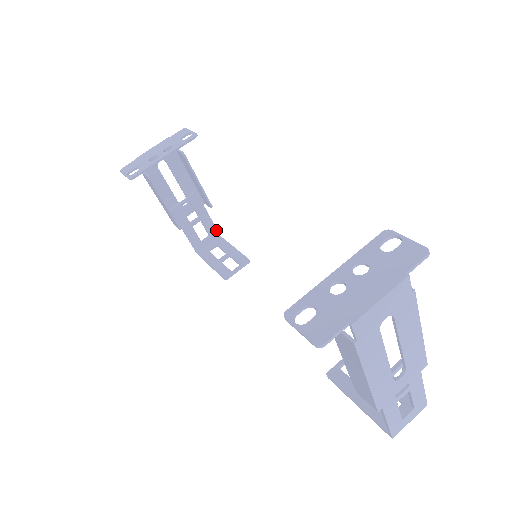
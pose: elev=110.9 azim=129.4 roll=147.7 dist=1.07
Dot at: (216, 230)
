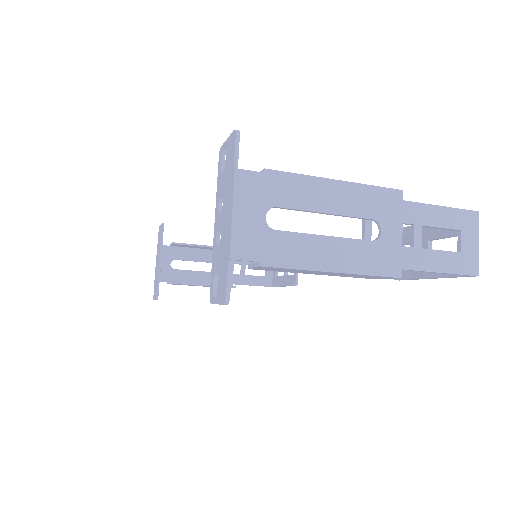
Dot at: occluded
